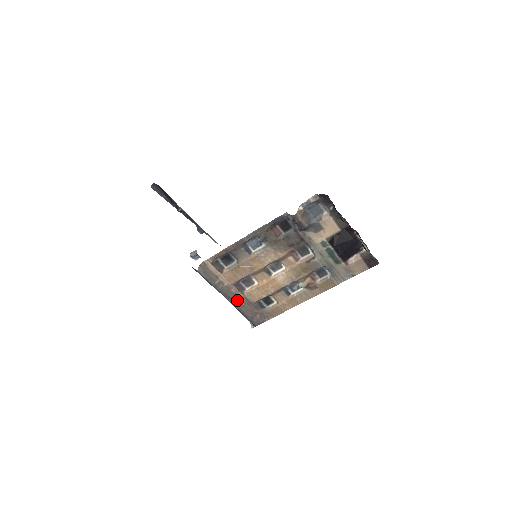
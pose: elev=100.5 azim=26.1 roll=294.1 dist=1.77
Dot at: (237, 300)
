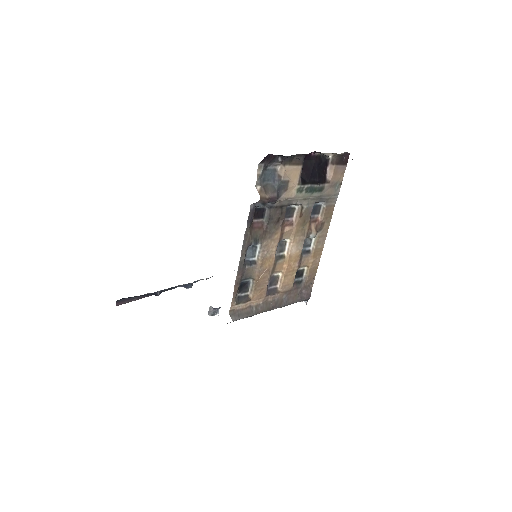
Dot at: (280, 301)
